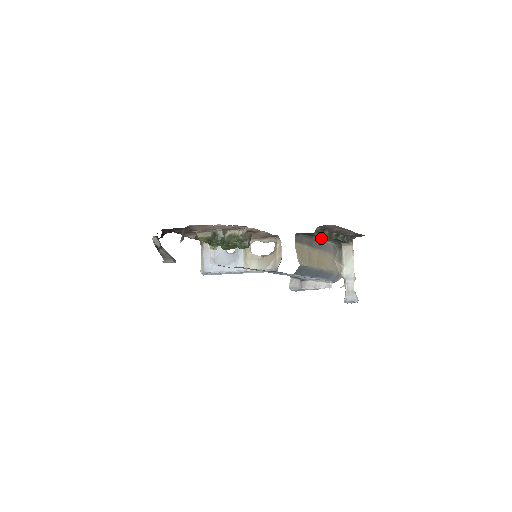
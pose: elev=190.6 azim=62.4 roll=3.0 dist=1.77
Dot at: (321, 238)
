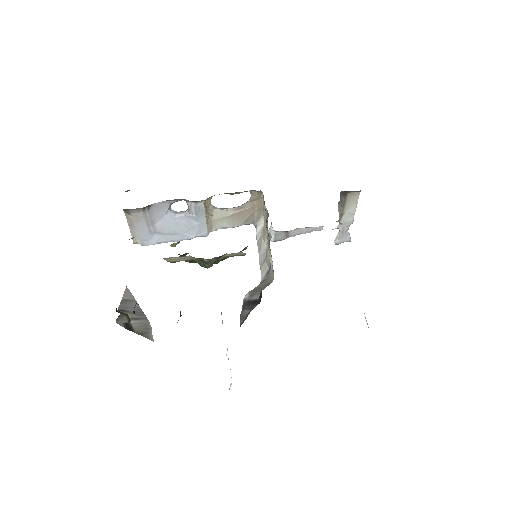
Dot at: occluded
